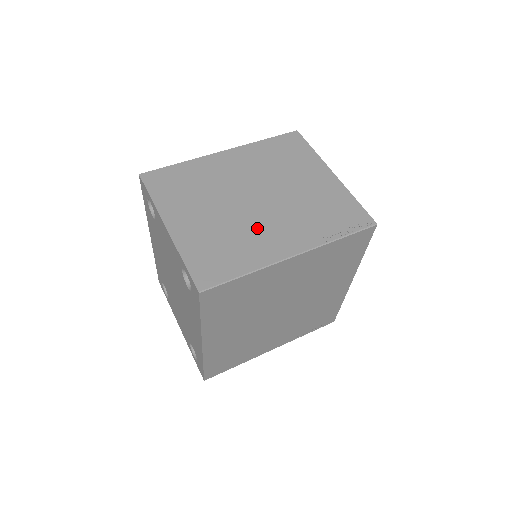
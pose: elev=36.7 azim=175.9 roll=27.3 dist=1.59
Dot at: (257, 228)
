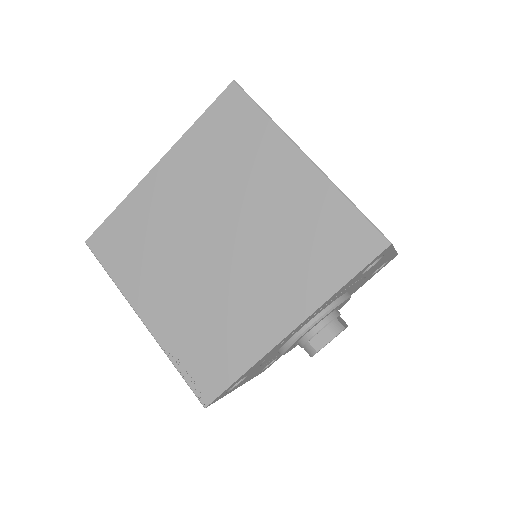
Dot at: occluded
